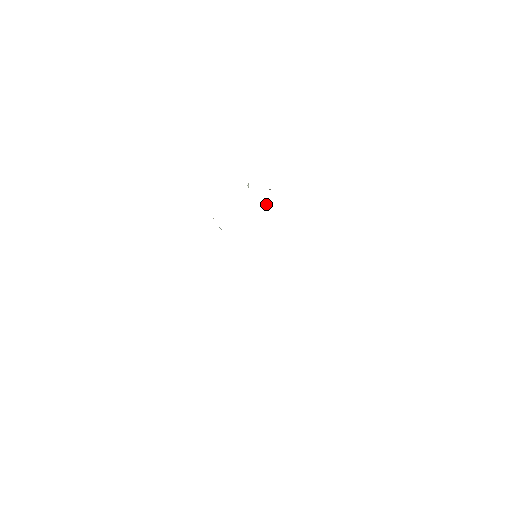
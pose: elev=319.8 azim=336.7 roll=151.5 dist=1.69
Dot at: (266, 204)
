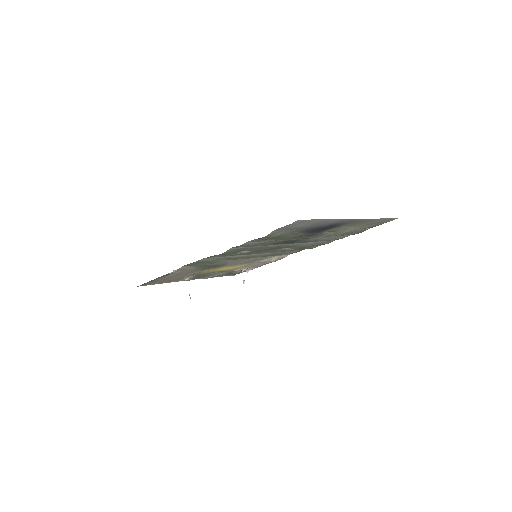
Dot at: (244, 281)
